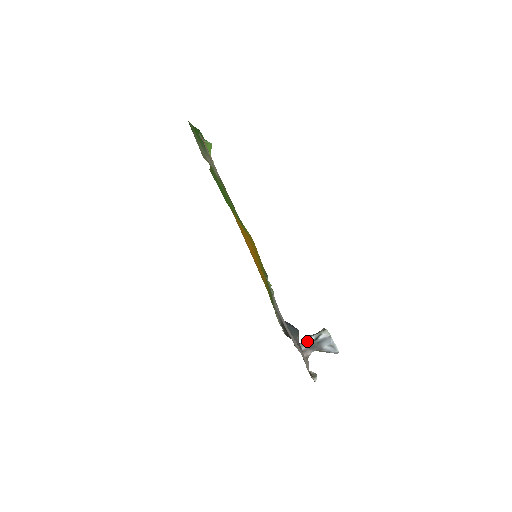
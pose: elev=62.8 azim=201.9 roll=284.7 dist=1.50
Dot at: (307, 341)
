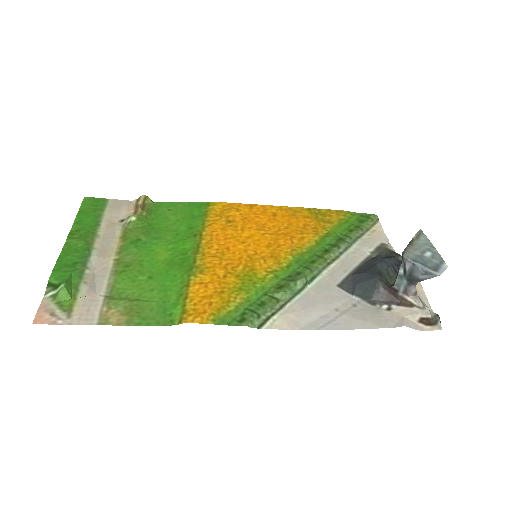
Dot at: (399, 279)
